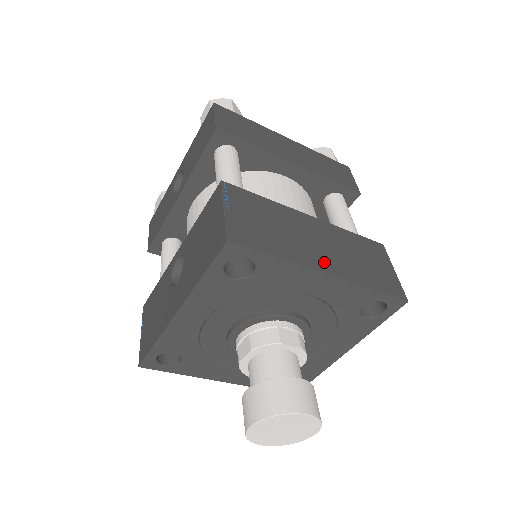
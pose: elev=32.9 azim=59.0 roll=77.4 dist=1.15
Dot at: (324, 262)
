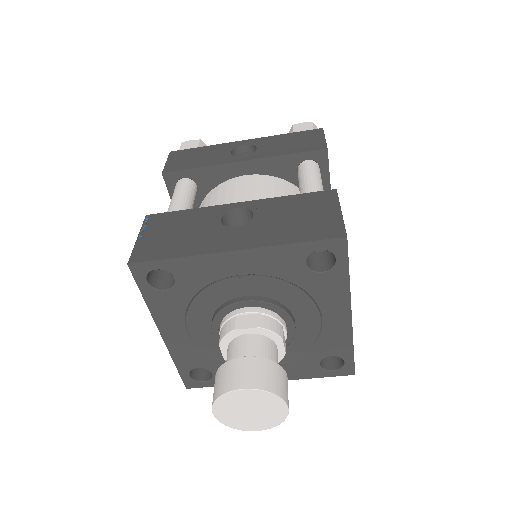
Dot at: occluded
